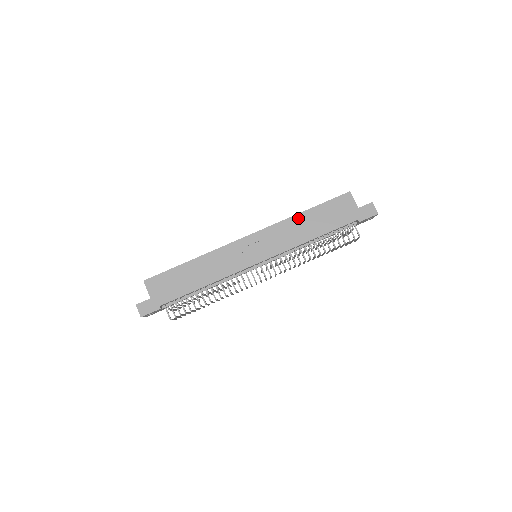
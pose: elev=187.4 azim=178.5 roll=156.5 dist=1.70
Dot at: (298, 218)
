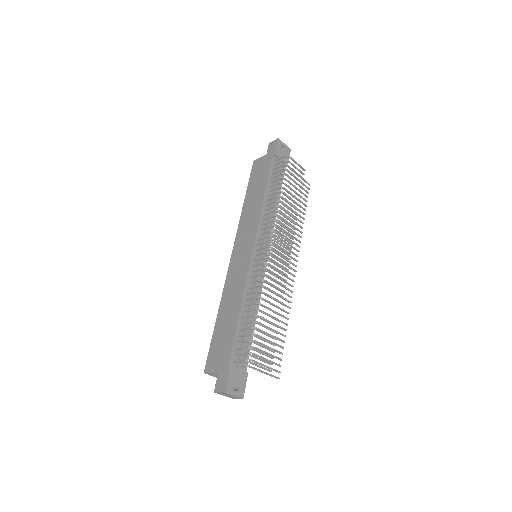
Dot at: (245, 206)
